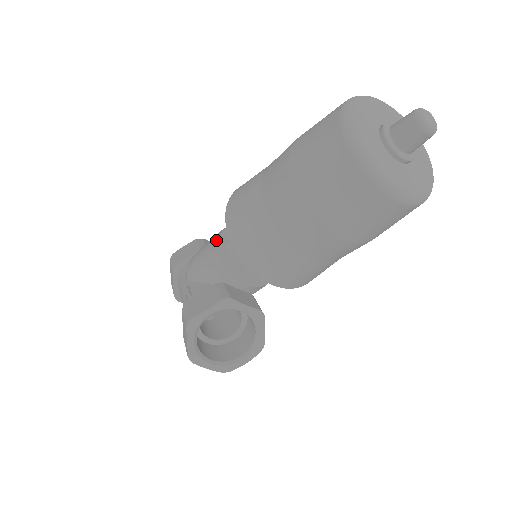
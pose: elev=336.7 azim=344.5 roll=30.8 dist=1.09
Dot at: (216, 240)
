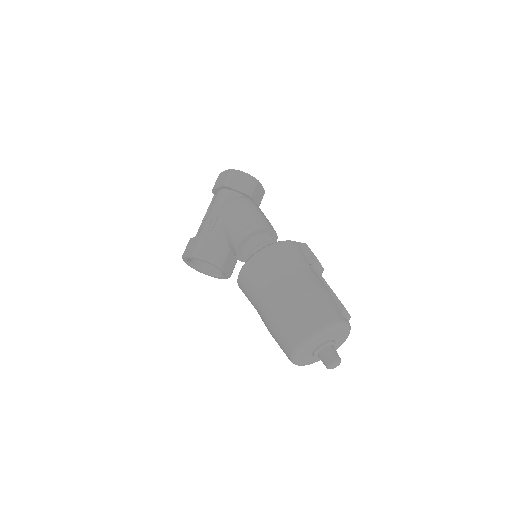
Dot at: (248, 231)
